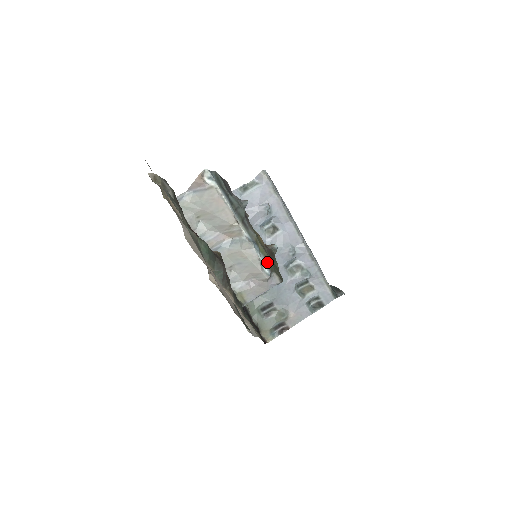
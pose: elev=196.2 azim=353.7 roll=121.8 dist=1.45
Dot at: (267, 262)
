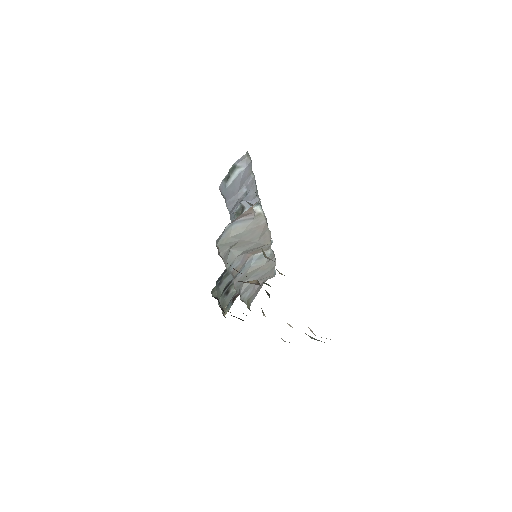
Dot at: occluded
